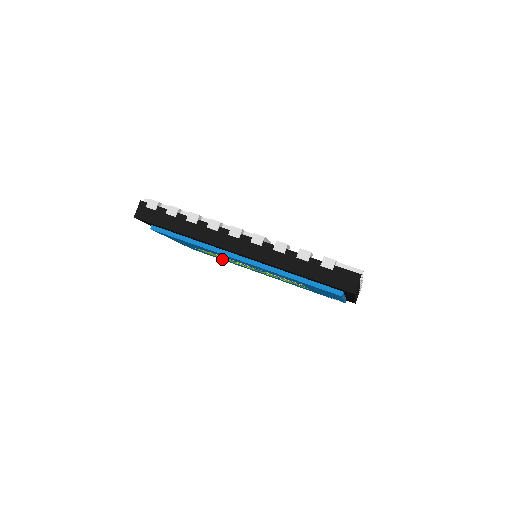
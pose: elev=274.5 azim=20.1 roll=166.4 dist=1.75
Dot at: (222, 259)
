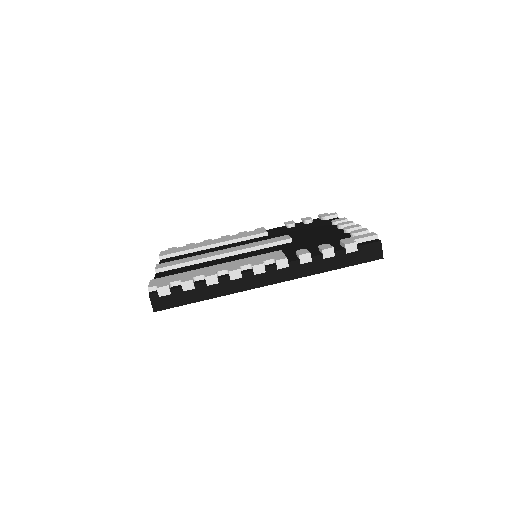
Dot at: occluded
